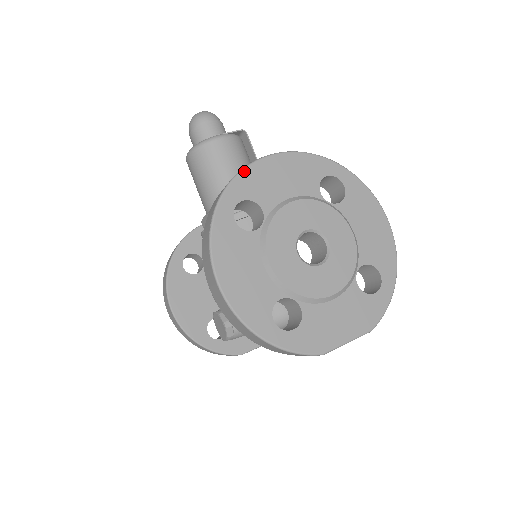
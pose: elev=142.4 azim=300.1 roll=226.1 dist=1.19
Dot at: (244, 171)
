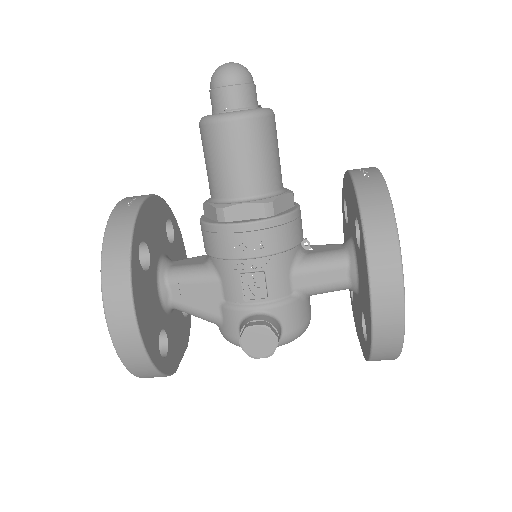
Dot at: (385, 183)
